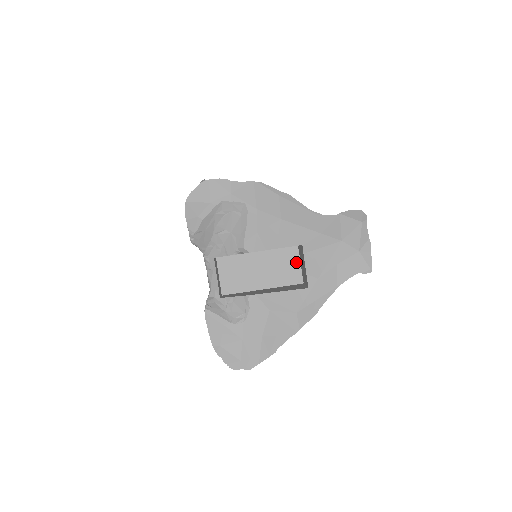
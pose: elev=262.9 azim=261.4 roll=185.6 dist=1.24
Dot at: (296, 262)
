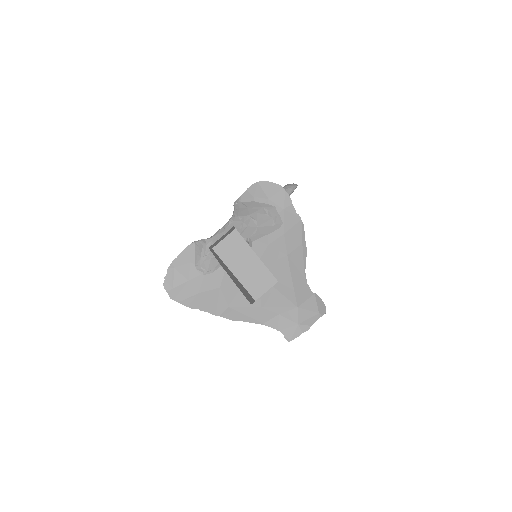
Dot at: (268, 287)
